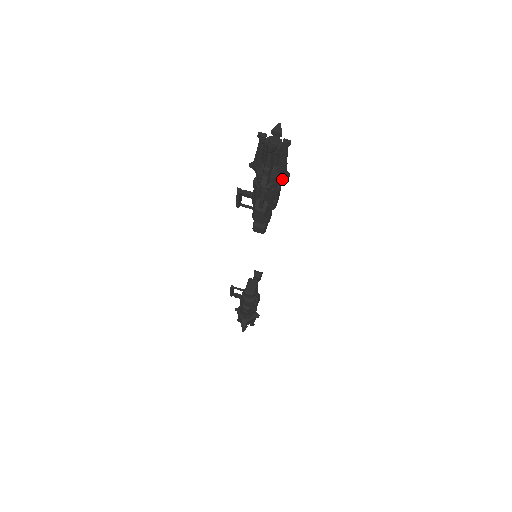
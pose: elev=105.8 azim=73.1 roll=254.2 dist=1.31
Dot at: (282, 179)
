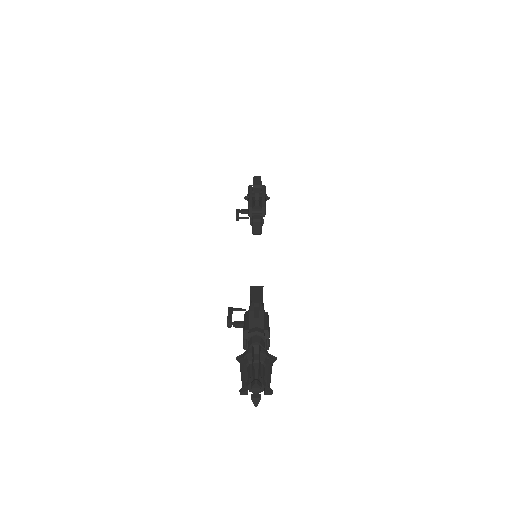
Dot at: occluded
